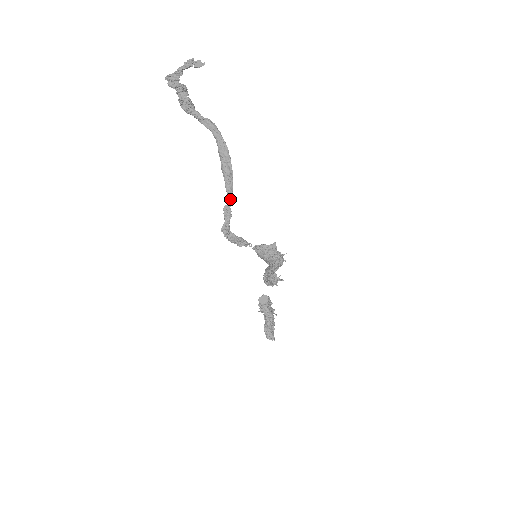
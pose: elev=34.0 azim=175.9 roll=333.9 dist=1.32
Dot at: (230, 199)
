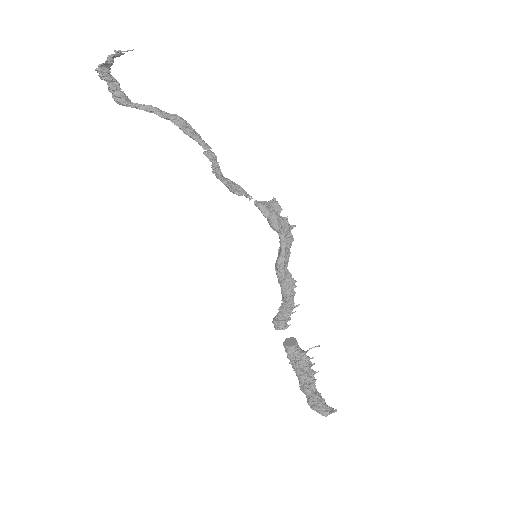
Dot at: (206, 146)
